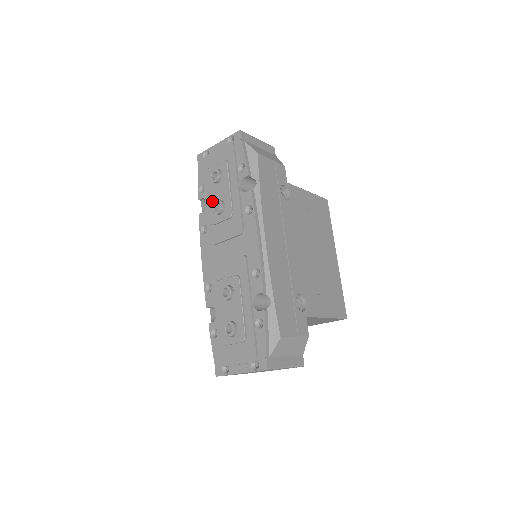
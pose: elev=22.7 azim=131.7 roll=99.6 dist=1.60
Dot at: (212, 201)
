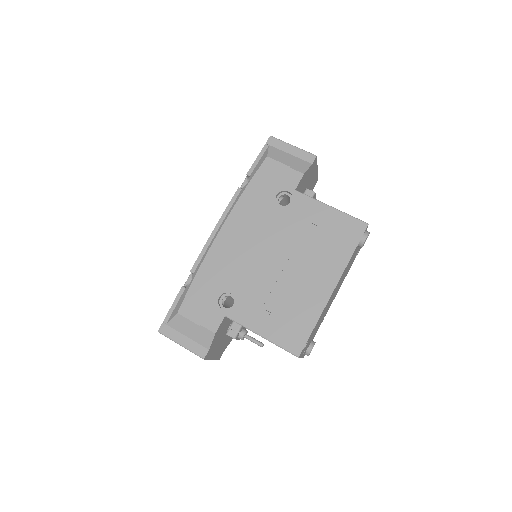
Dot at: occluded
